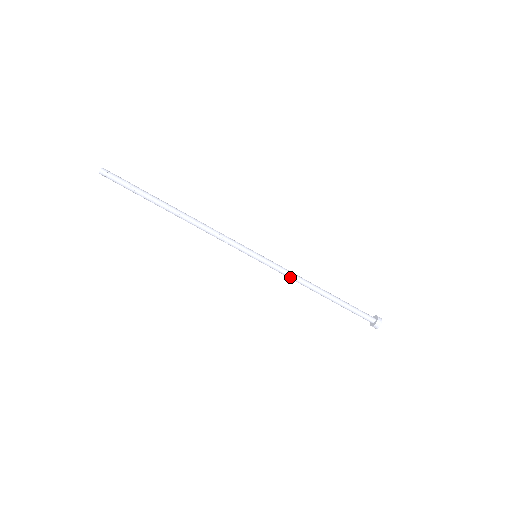
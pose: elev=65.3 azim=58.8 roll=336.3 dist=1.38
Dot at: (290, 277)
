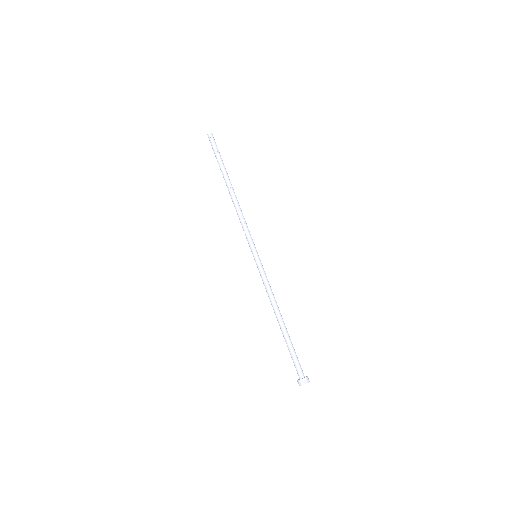
Dot at: (267, 289)
